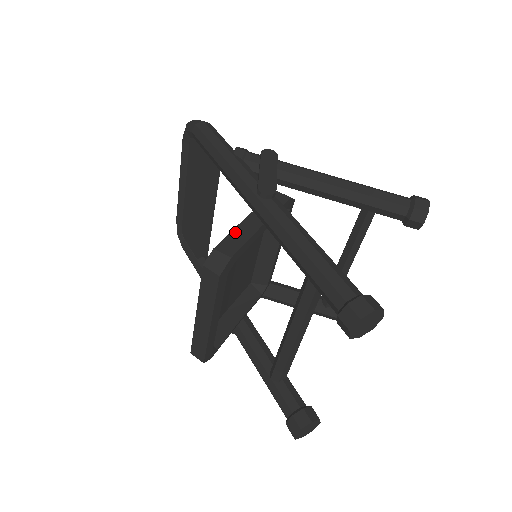
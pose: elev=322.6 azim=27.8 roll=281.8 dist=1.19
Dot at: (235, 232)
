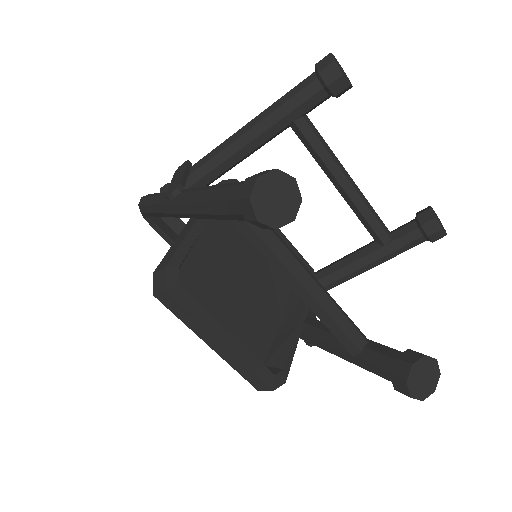
Dot at: (172, 246)
